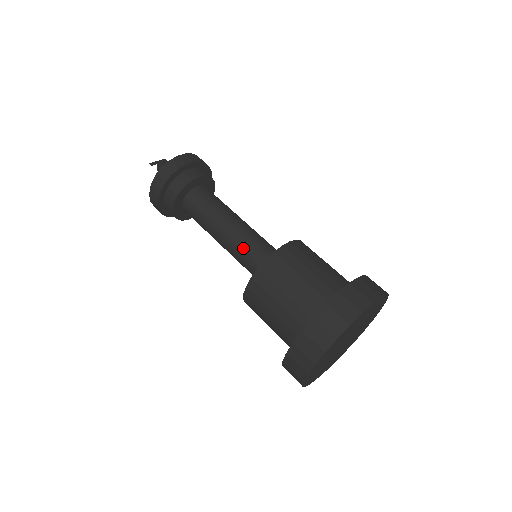
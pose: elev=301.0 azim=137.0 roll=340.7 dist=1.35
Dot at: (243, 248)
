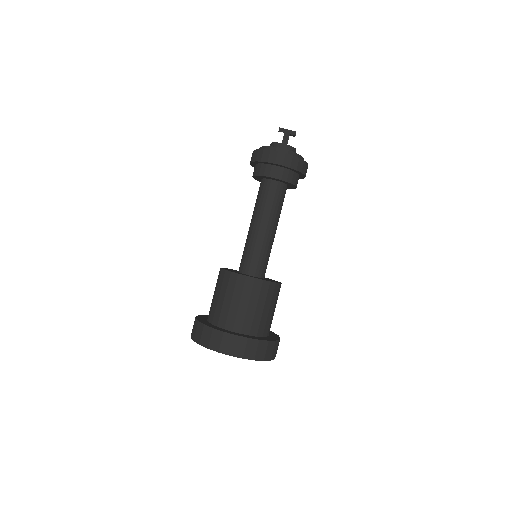
Dot at: (247, 247)
